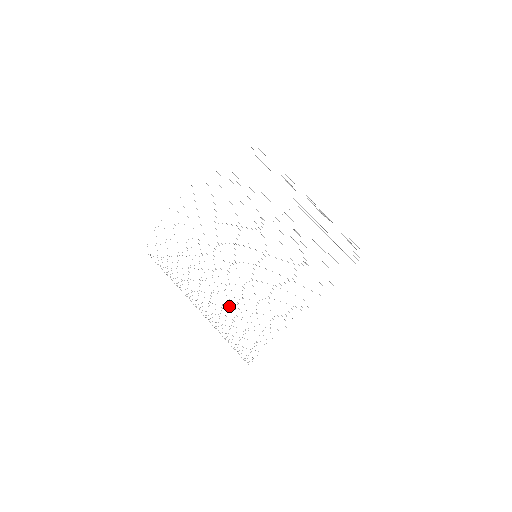
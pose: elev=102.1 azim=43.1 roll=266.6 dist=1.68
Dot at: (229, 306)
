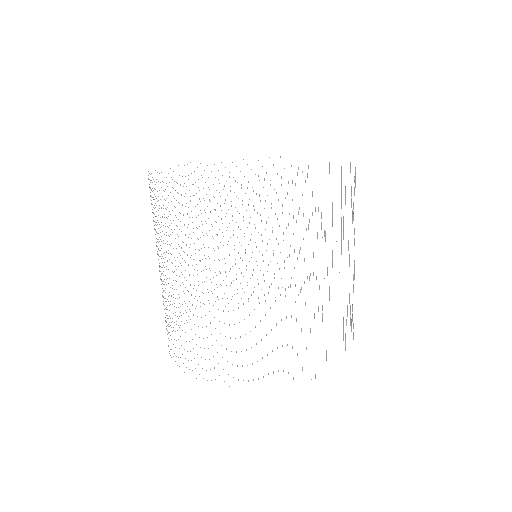
Dot at: occluded
